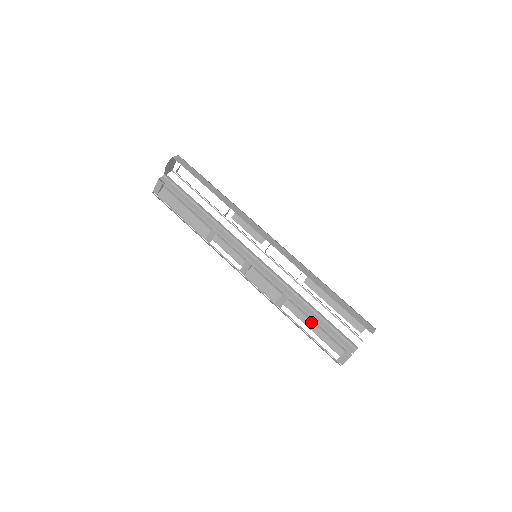
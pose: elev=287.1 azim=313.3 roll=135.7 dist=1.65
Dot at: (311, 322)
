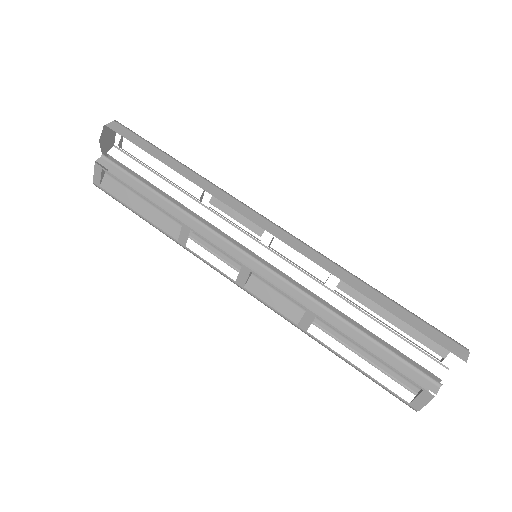
Dot at: occluded
